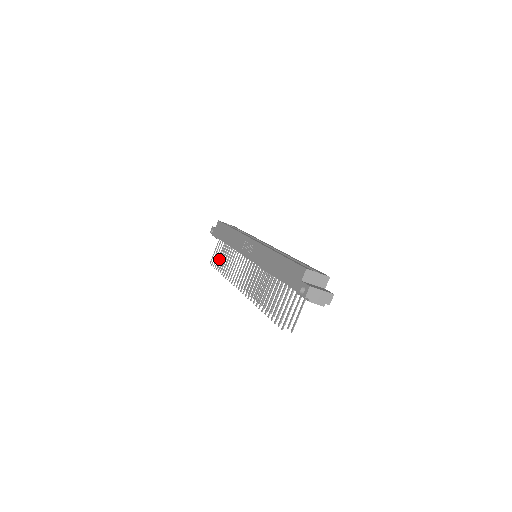
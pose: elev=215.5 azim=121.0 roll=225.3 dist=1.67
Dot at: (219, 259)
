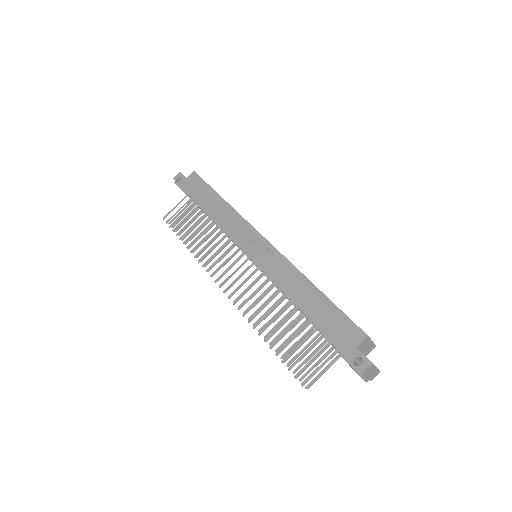
Dot at: (175, 217)
